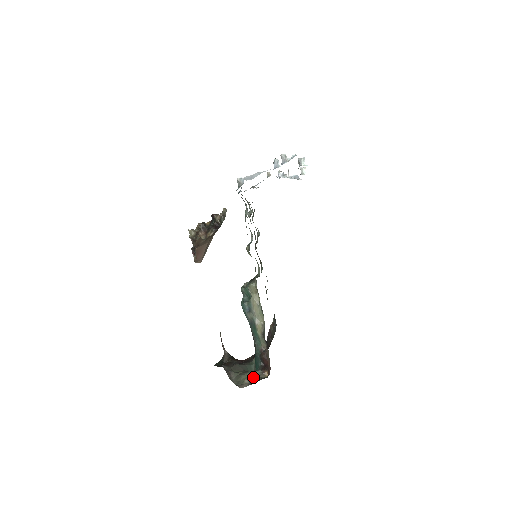
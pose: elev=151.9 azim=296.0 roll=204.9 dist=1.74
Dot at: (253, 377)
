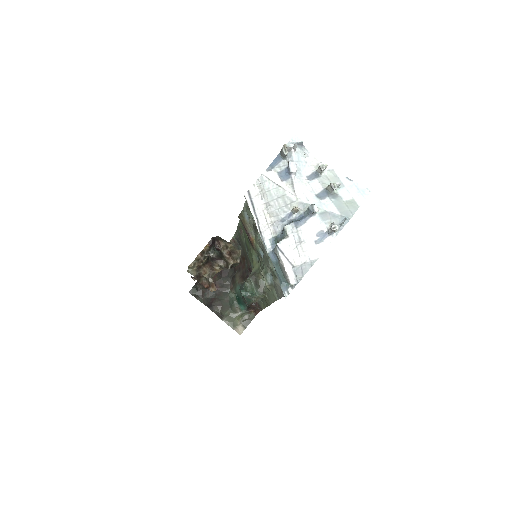
Dot at: (242, 316)
